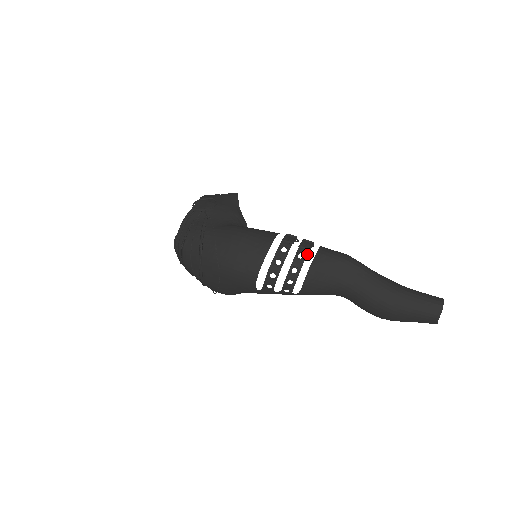
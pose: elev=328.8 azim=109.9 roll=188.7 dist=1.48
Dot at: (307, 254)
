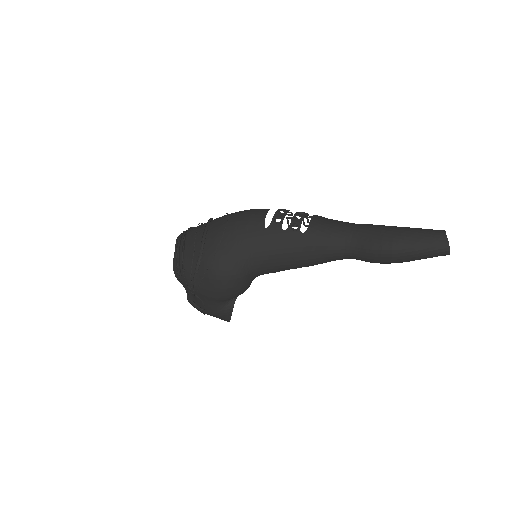
Dot at: (310, 216)
